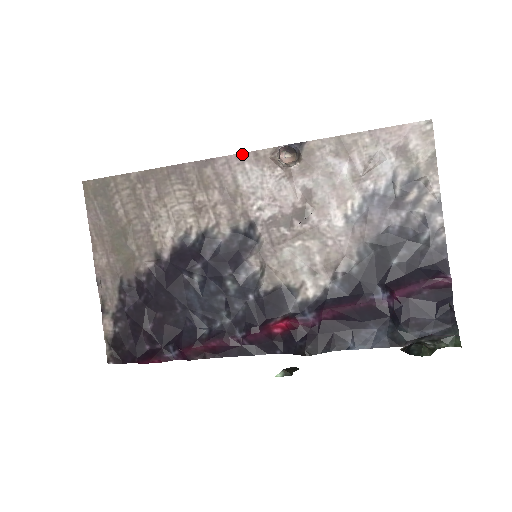
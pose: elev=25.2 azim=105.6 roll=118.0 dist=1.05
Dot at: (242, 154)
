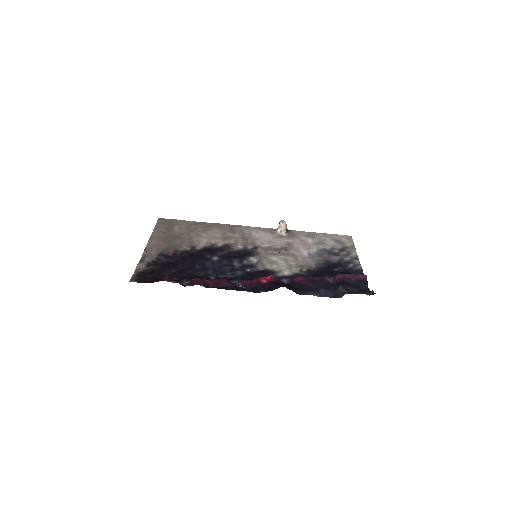
Dot at: (257, 227)
